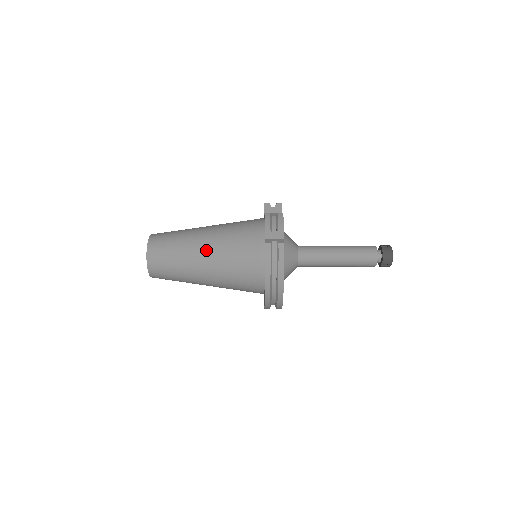
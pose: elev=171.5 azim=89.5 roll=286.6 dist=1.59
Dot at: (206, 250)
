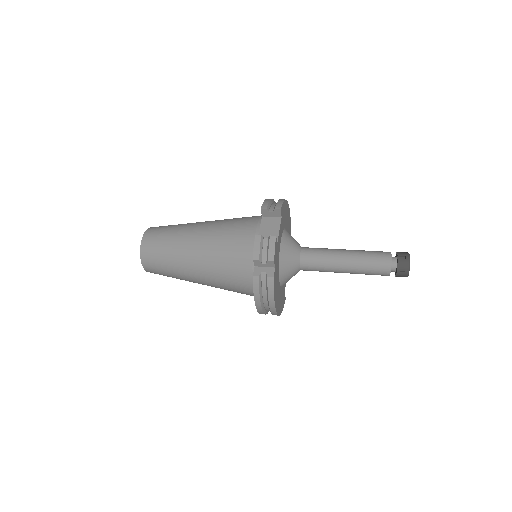
Dot at: (197, 264)
